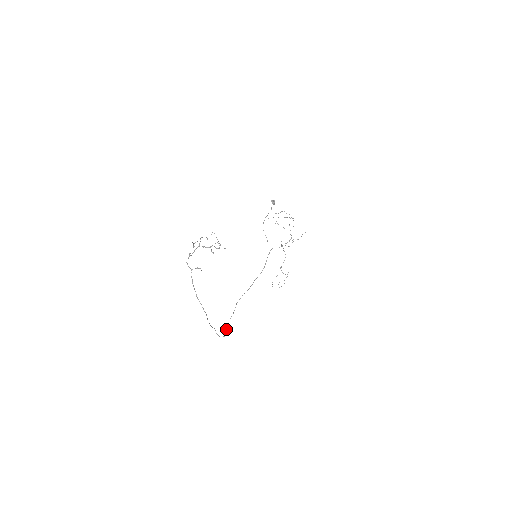
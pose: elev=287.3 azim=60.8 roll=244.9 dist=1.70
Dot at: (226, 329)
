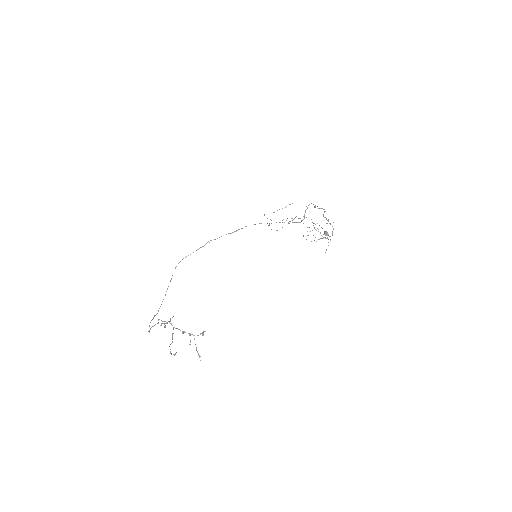
Dot at: occluded
